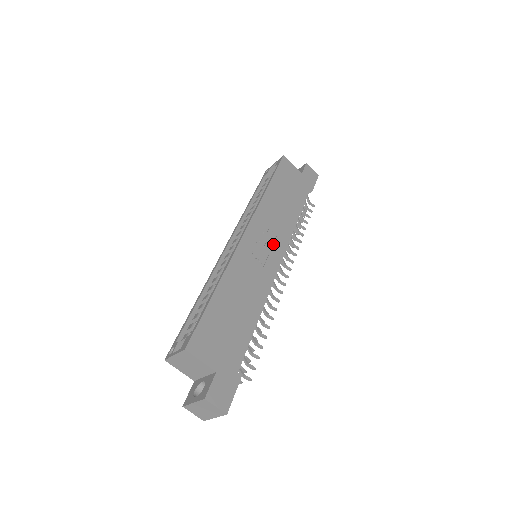
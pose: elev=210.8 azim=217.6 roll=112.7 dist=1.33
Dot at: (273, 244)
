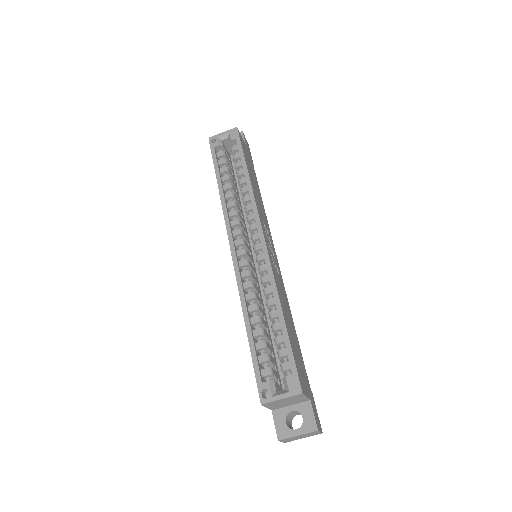
Dot at: (271, 242)
